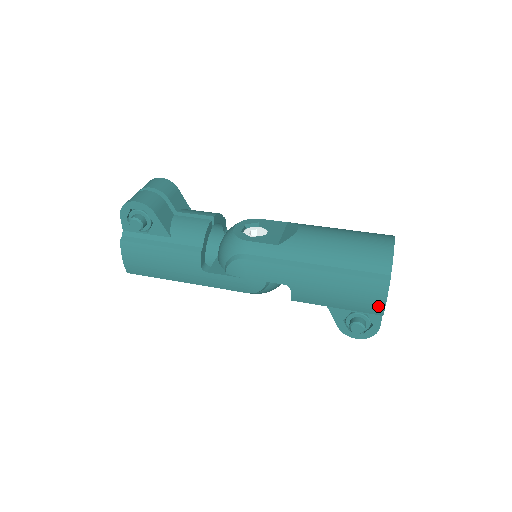
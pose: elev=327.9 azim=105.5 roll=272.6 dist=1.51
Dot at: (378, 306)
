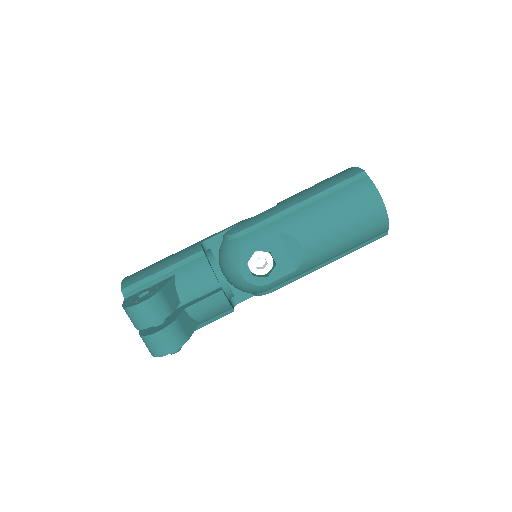
Dot at: occluded
